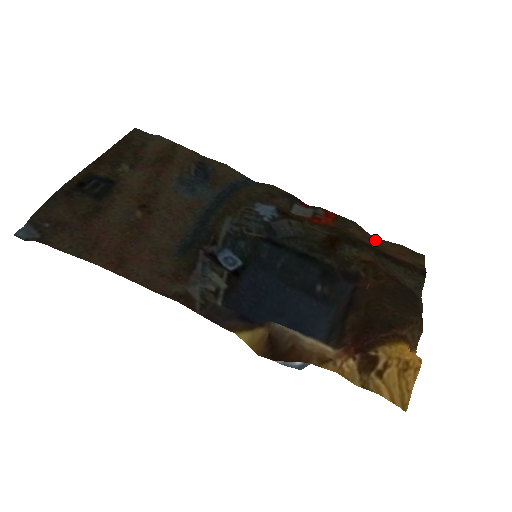
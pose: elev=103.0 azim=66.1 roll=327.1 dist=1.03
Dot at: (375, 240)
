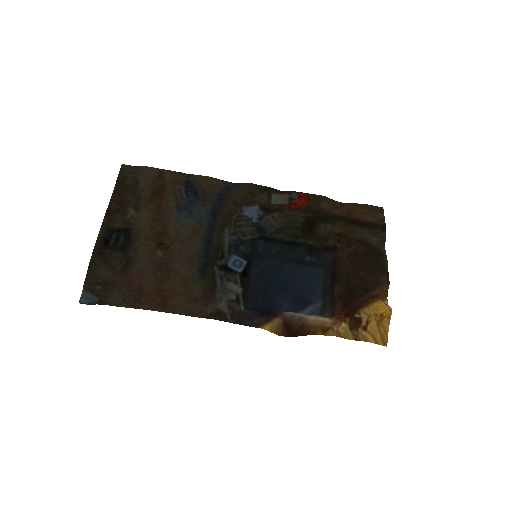
Dot at: (342, 206)
